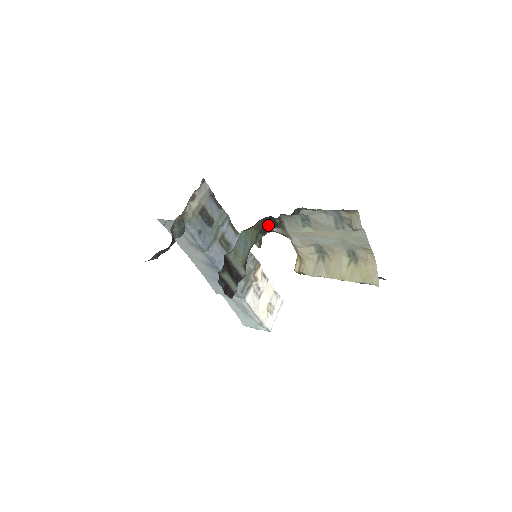
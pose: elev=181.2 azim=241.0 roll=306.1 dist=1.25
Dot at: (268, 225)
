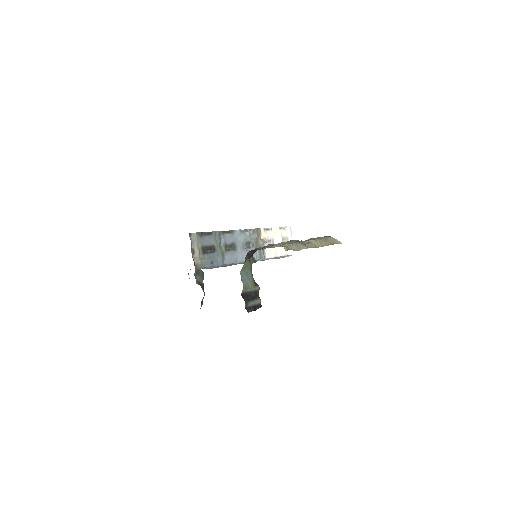
Dot at: (252, 253)
